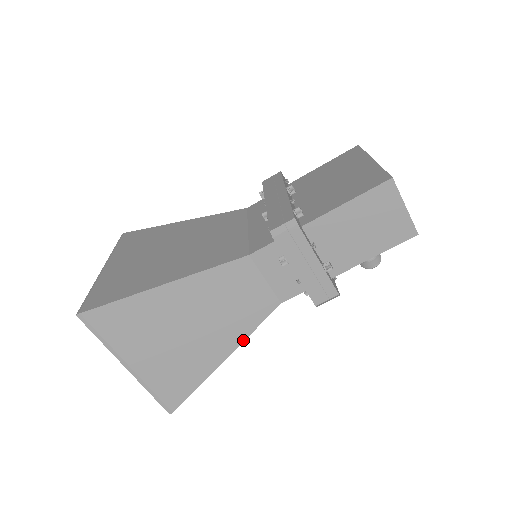
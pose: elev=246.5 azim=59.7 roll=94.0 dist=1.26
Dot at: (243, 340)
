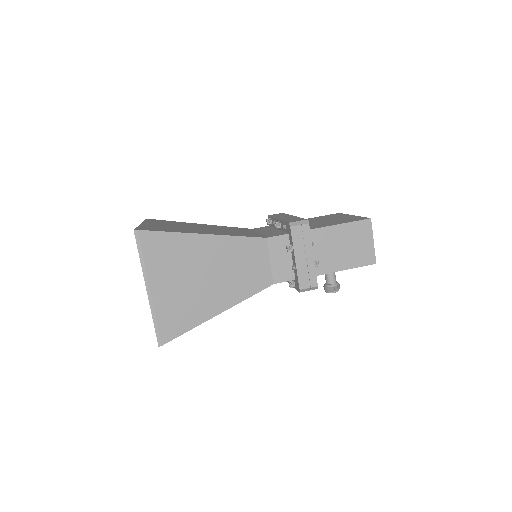
Dot at: (238, 303)
